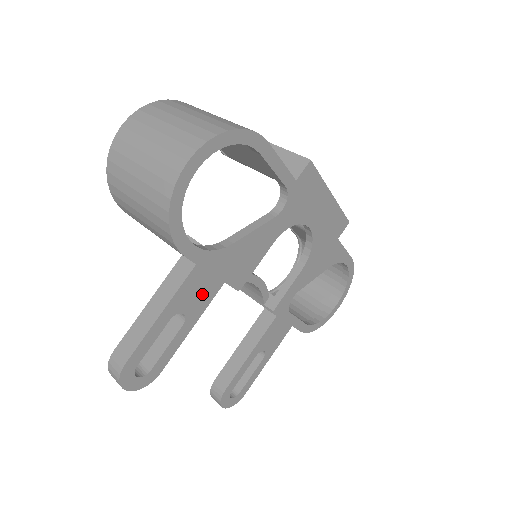
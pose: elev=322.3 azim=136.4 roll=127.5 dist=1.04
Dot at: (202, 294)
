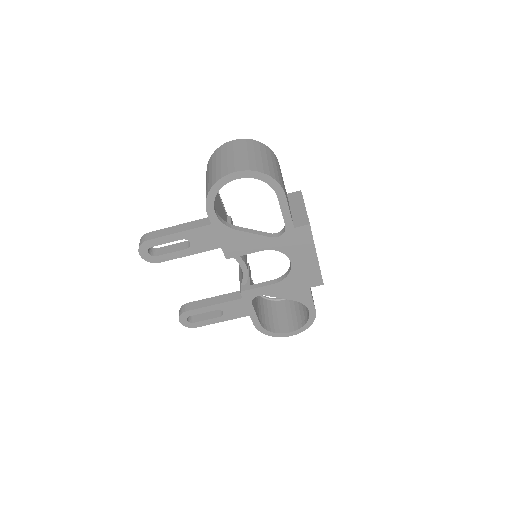
Dot at: (206, 242)
